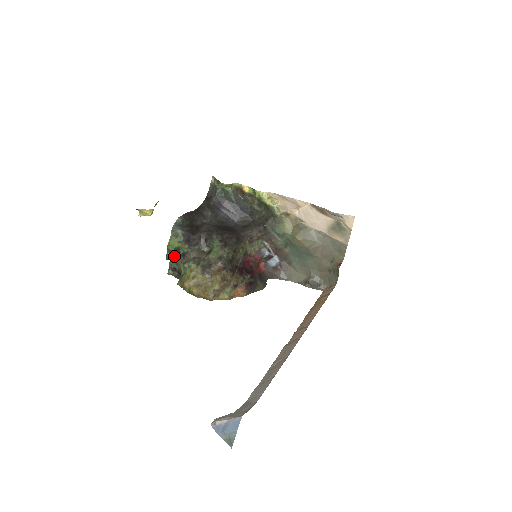
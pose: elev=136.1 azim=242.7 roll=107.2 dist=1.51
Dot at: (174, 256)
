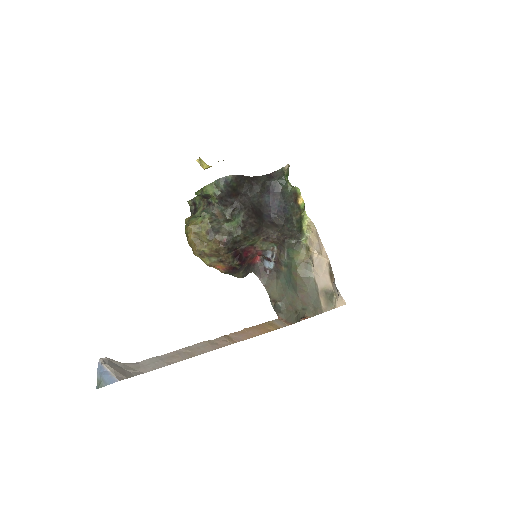
Dot at: (202, 197)
